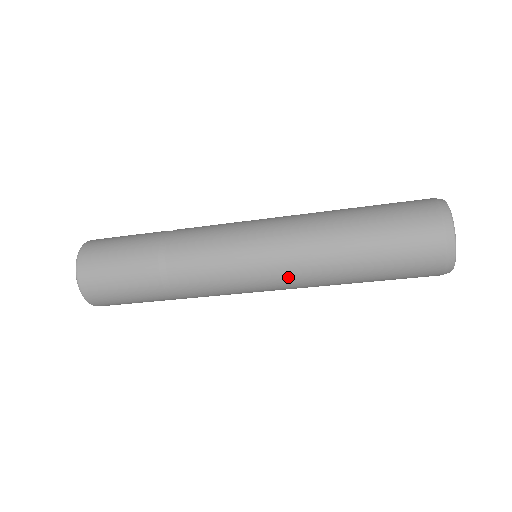
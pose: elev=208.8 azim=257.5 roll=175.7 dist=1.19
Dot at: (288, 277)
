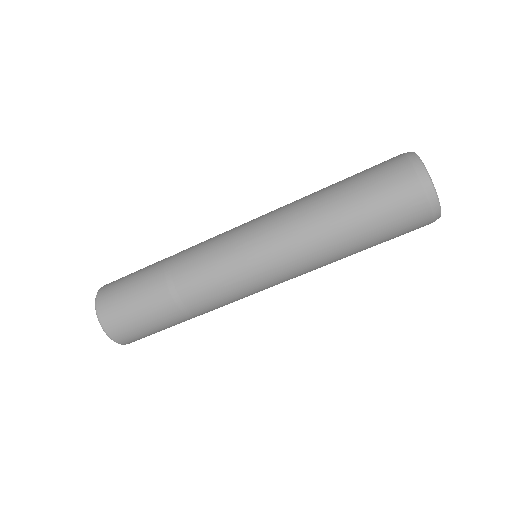
Dot at: (290, 268)
